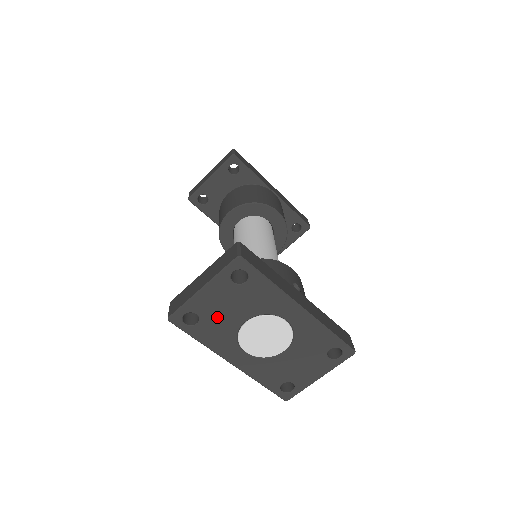
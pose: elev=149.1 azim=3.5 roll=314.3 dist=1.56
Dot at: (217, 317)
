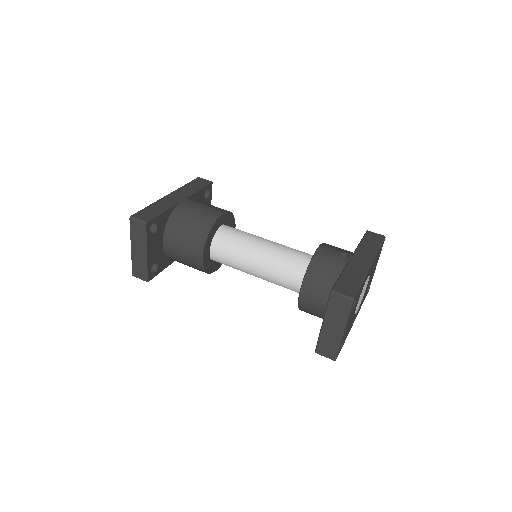
Dot at: occluded
